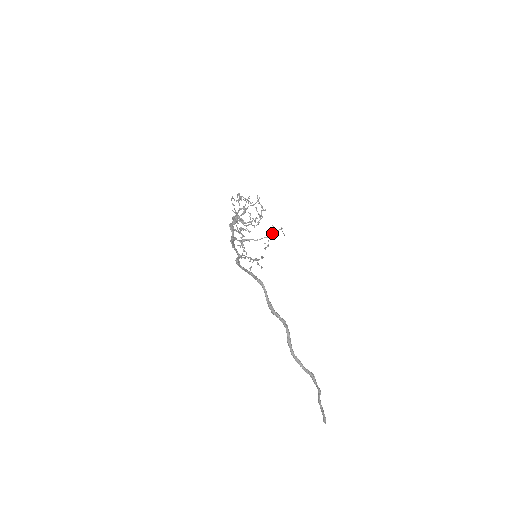
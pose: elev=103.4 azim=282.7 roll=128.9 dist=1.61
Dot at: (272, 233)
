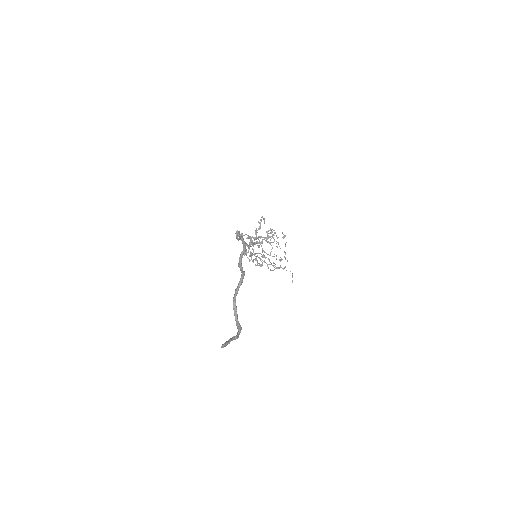
Dot at: (281, 267)
